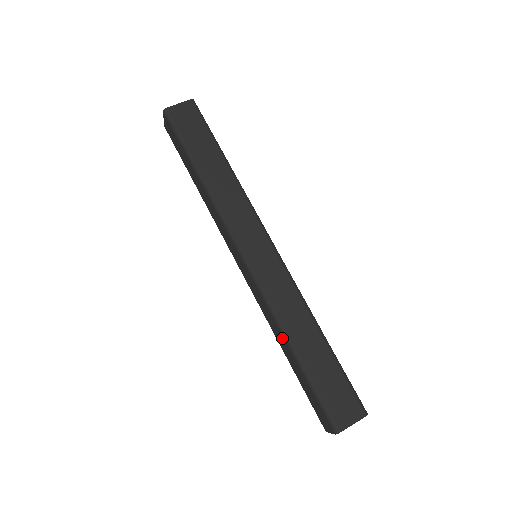
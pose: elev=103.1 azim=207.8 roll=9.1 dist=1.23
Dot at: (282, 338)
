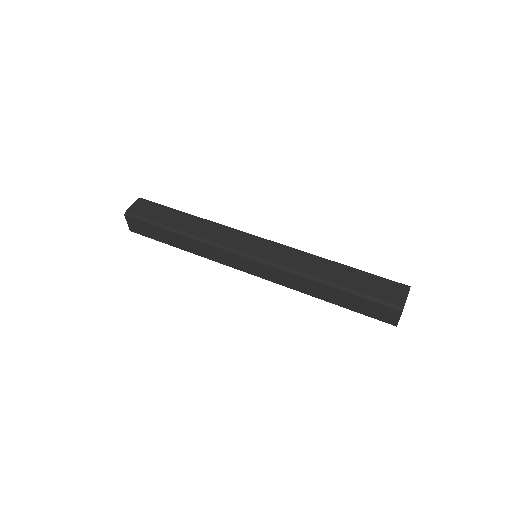
Dot at: (316, 285)
